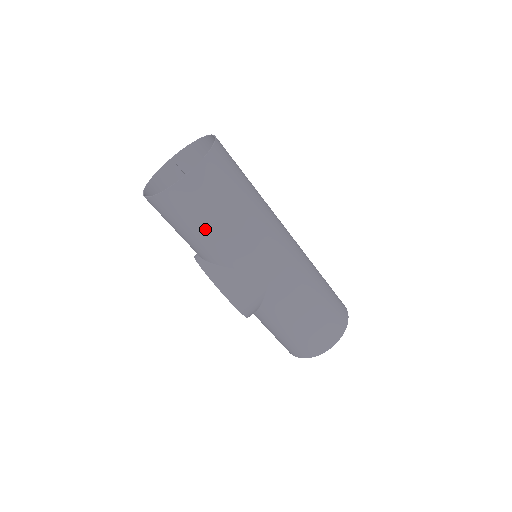
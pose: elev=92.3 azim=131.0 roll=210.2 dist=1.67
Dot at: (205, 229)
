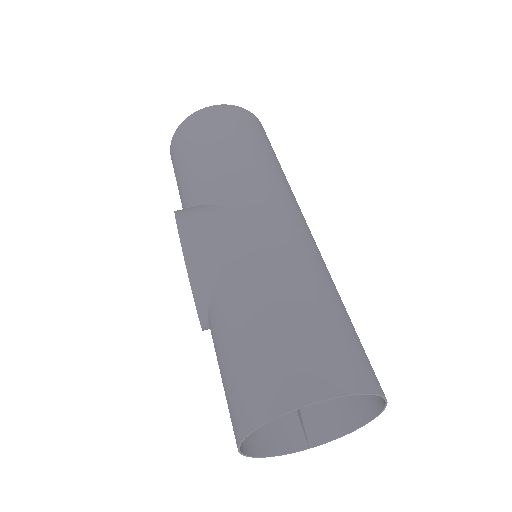
Dot at: (201, 153)
